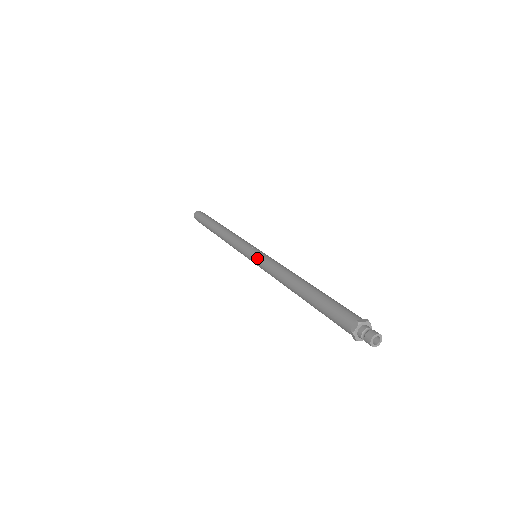
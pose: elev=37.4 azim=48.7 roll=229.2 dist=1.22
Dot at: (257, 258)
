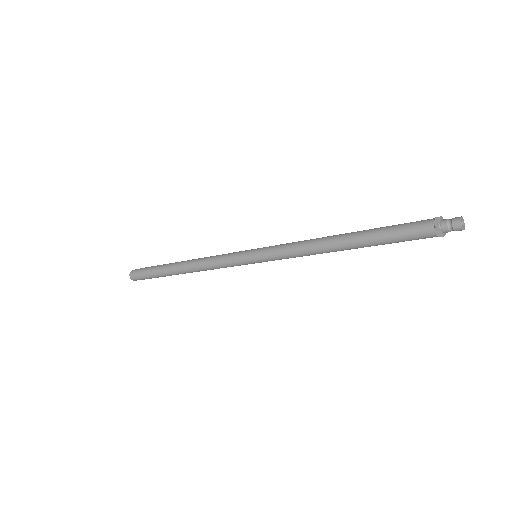
Dot at: (265, 251)
